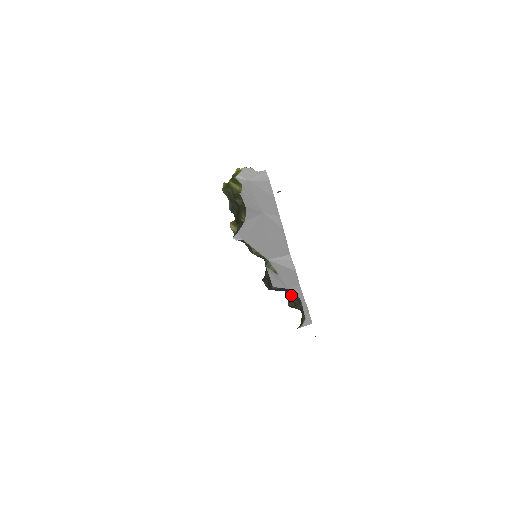
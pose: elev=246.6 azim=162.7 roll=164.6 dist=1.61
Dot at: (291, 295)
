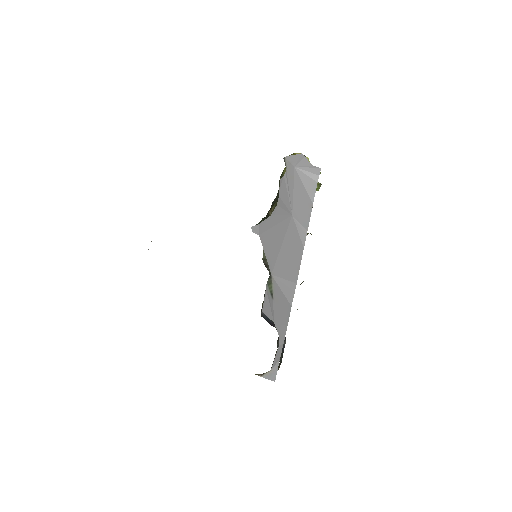
Dot at: occluded
